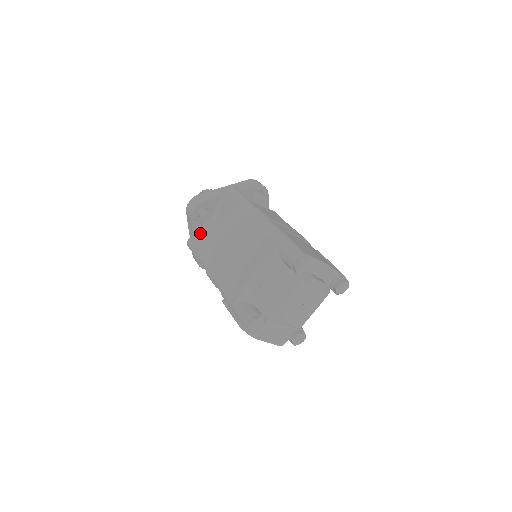
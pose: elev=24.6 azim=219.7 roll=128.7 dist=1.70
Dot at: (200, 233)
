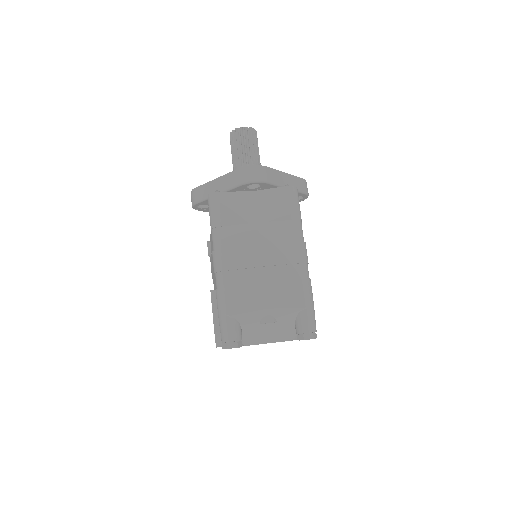
Dot at: (233, 199)
